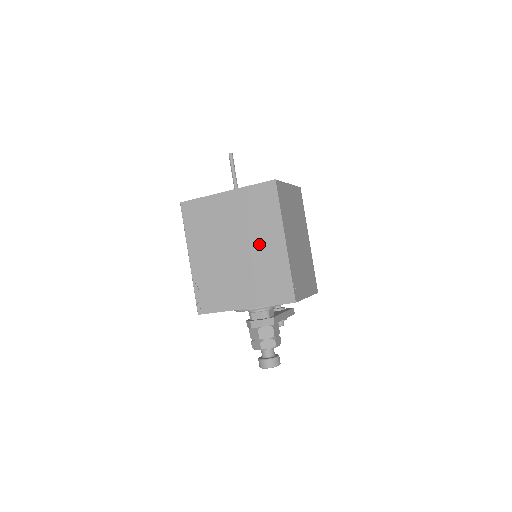
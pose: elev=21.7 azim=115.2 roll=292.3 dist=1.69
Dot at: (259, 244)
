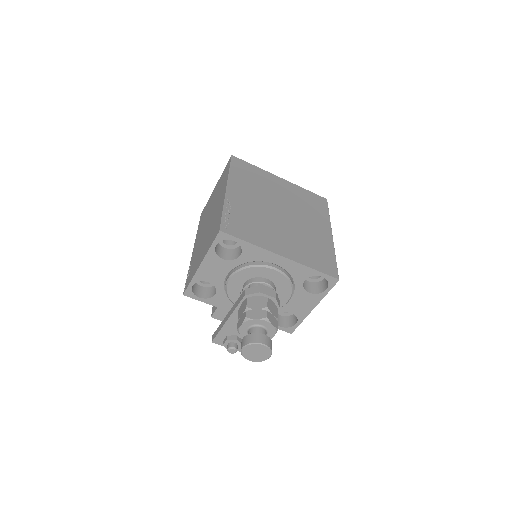
Dot at: (308, 223)
